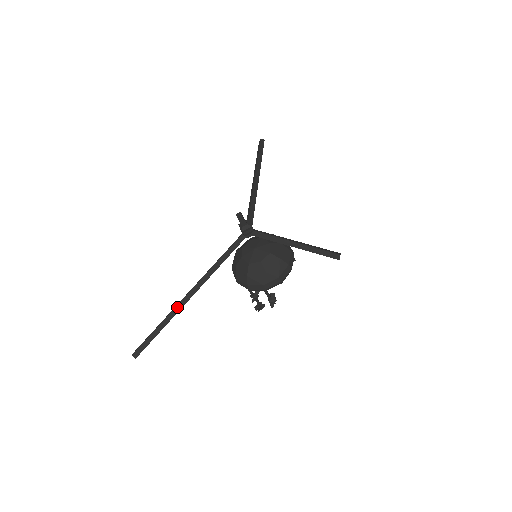
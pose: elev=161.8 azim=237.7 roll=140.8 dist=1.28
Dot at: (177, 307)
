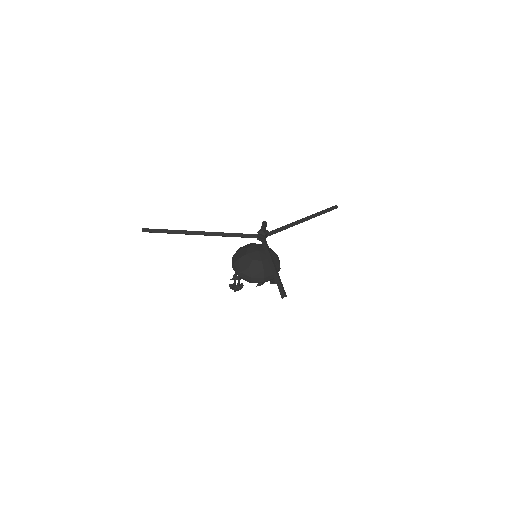
Dot at: (187, 231)
